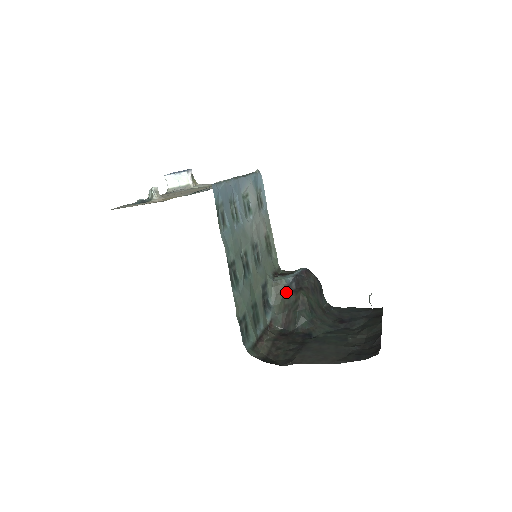
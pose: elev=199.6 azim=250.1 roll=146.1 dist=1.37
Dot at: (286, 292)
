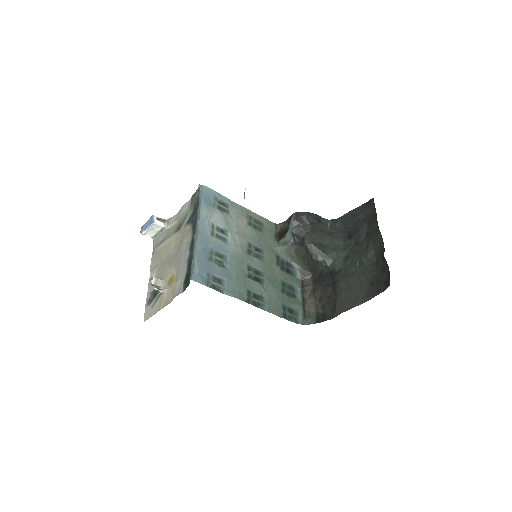
Dot at: (295, 247)
